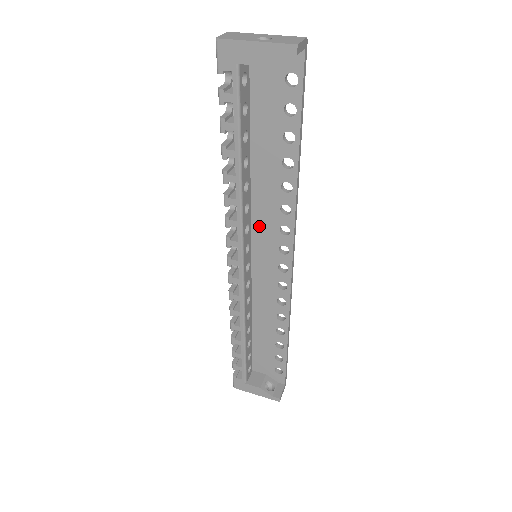
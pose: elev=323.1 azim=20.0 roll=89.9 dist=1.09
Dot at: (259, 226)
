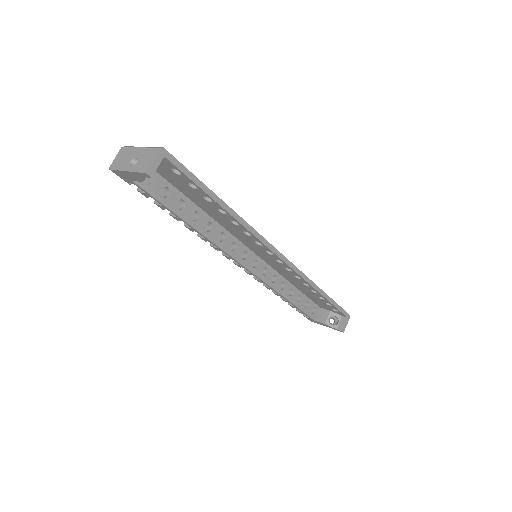
Dot at: (243, 240)
